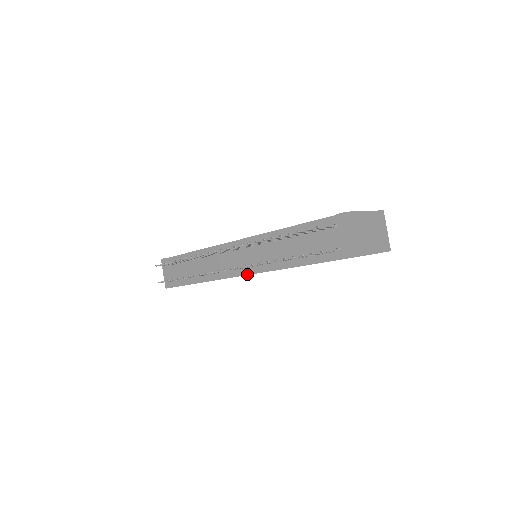
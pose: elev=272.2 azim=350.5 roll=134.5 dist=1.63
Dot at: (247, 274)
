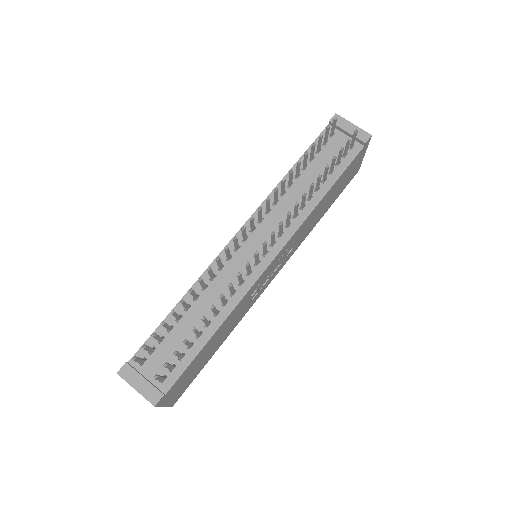
Dot at: (278, 252)
